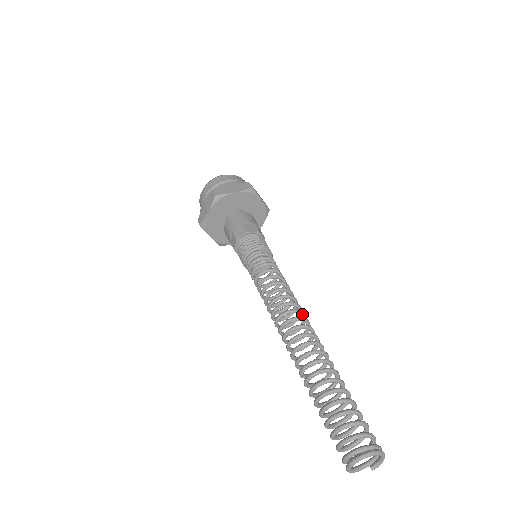
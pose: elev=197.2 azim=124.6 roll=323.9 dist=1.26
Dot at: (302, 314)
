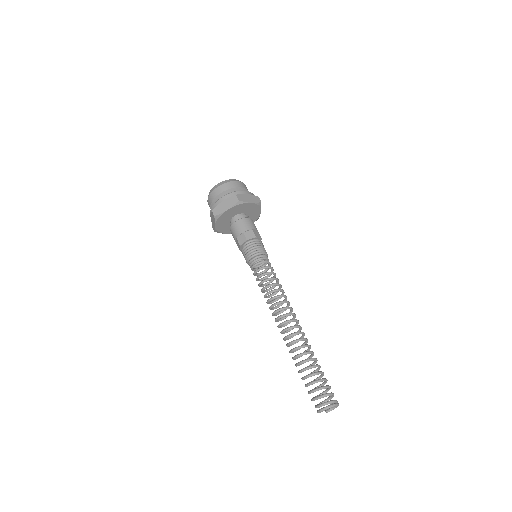
Dot at: (292, 311)
